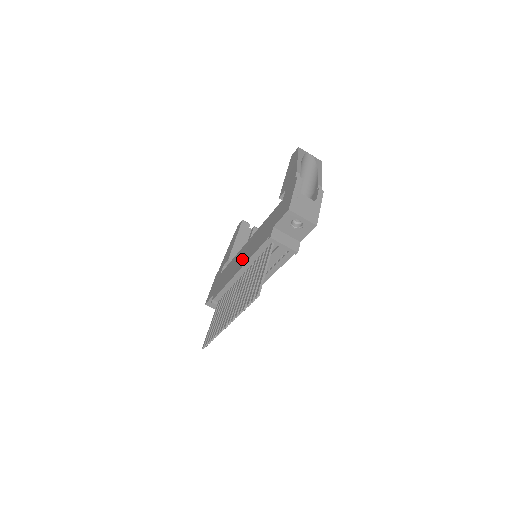
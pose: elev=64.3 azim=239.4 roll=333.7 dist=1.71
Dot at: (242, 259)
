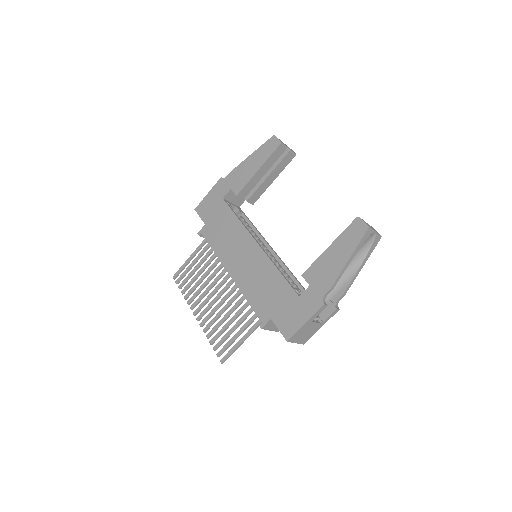
Dot at: (239, 265)
